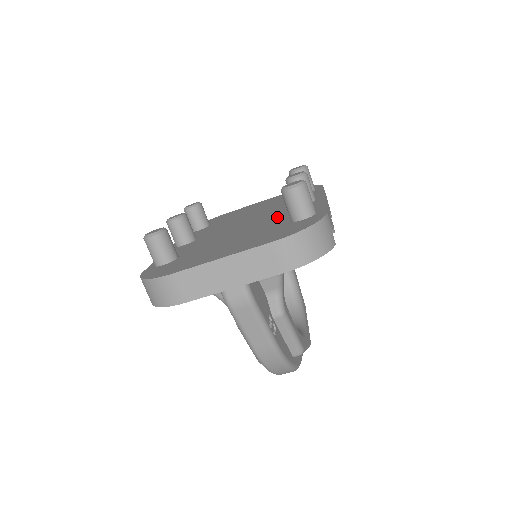
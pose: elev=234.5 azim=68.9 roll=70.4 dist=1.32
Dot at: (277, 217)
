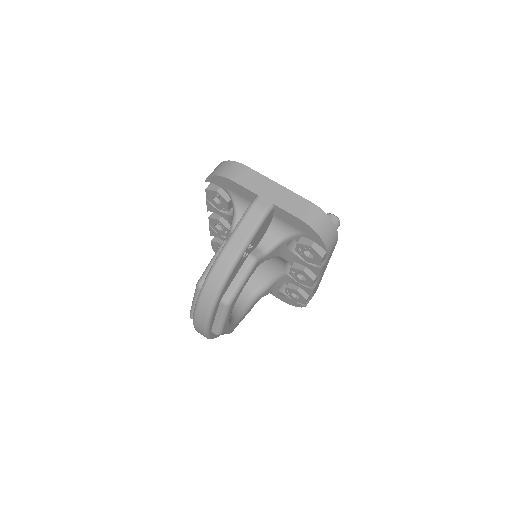
Dot at: occluded
